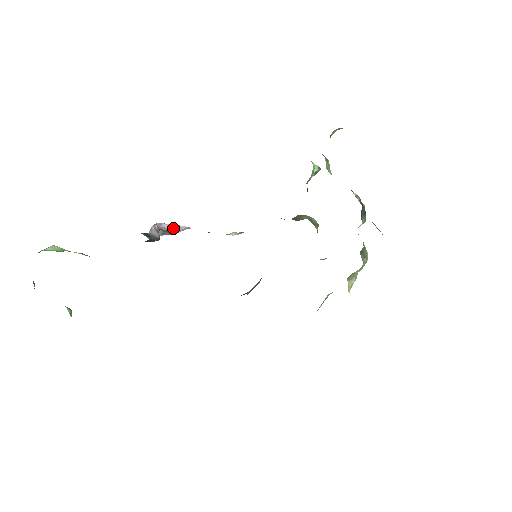
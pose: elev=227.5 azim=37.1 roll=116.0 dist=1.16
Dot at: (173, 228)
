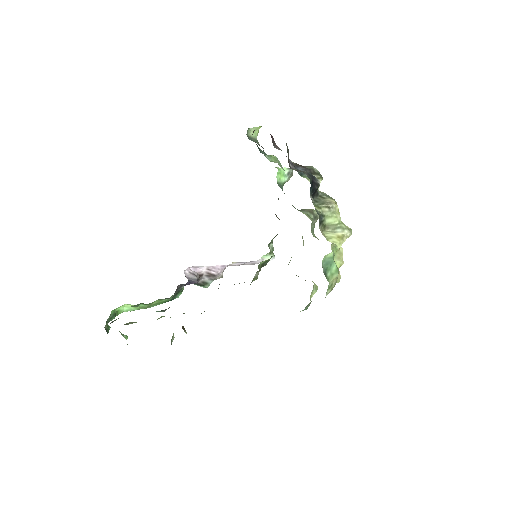
Dot at: (211, 270)
